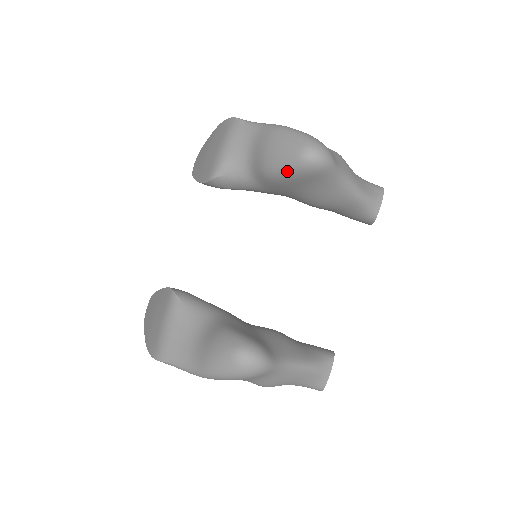
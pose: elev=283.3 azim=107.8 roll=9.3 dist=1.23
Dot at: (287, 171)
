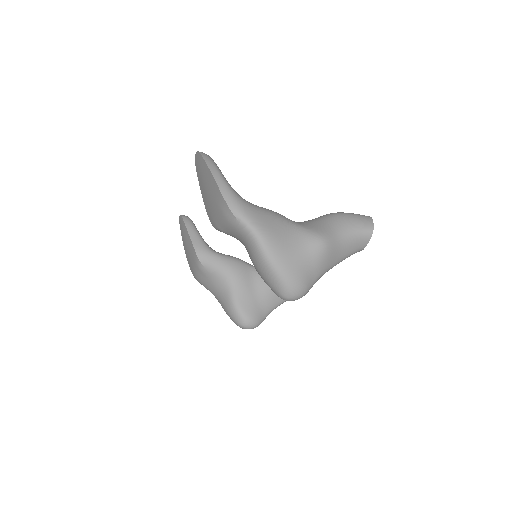
Dot at: occluded
